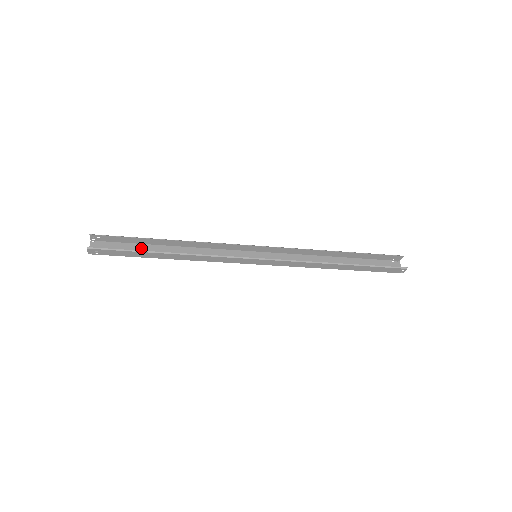
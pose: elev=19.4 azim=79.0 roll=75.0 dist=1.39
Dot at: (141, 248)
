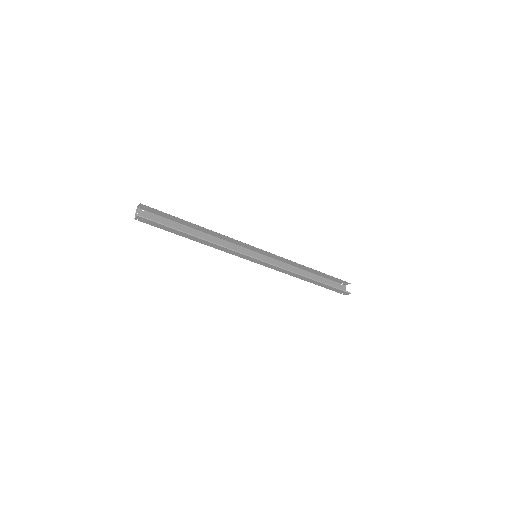
Dot at: (175, 225)
